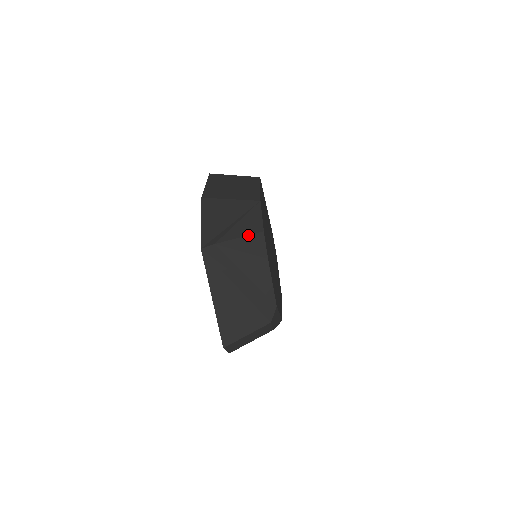
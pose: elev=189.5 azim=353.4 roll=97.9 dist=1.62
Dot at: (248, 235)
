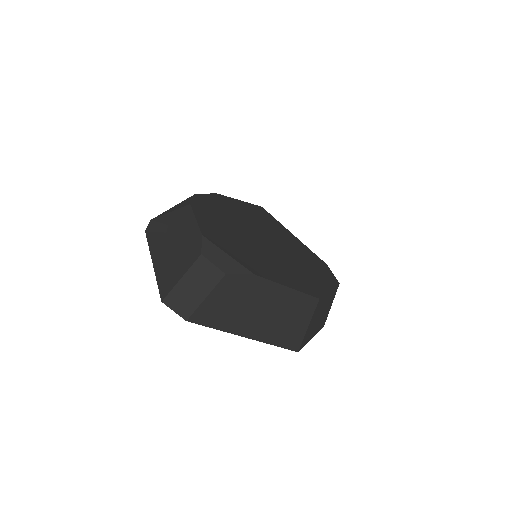
Dot at: (180, 203)
